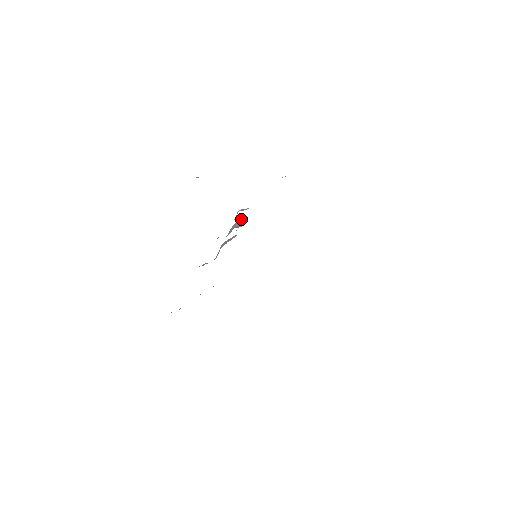
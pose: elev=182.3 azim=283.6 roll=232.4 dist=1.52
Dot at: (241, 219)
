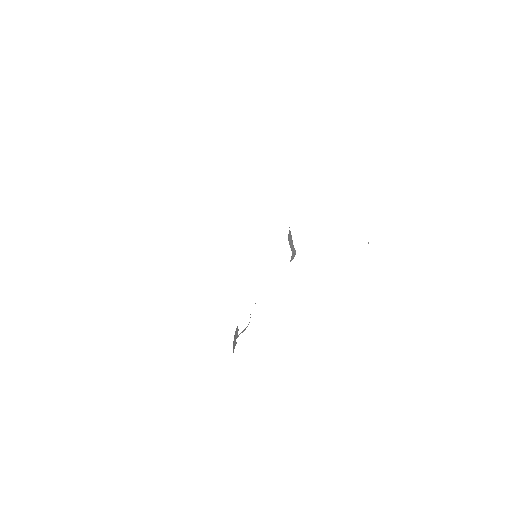
Dot at: occluded
